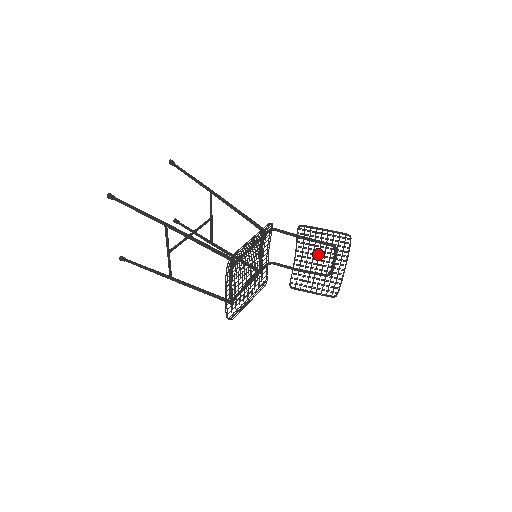
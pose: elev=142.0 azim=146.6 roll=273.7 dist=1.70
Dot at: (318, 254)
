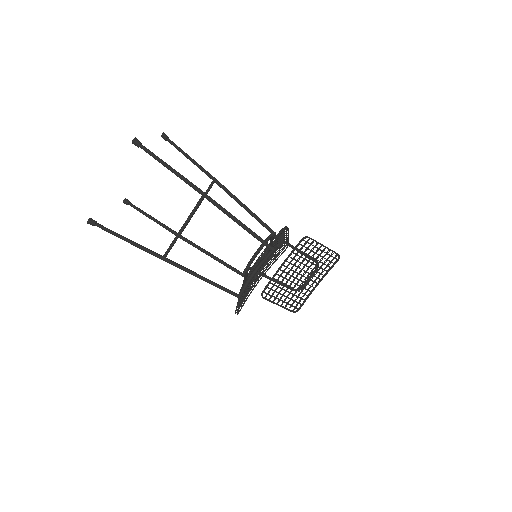
Dot at: occluded
